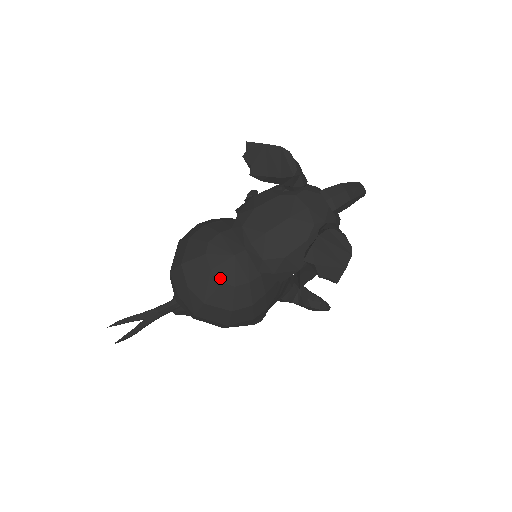
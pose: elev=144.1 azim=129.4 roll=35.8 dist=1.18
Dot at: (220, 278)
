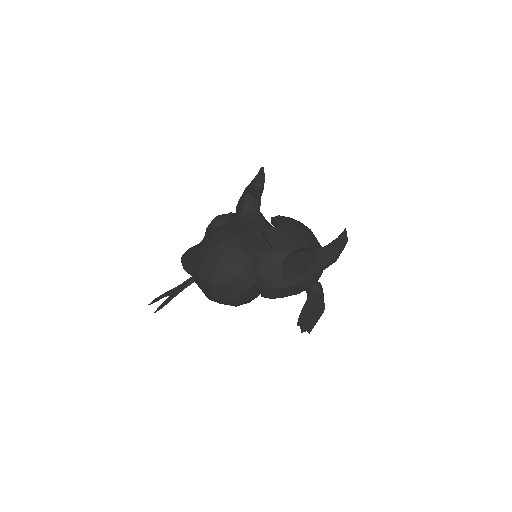
Dot at: (236, 298)
